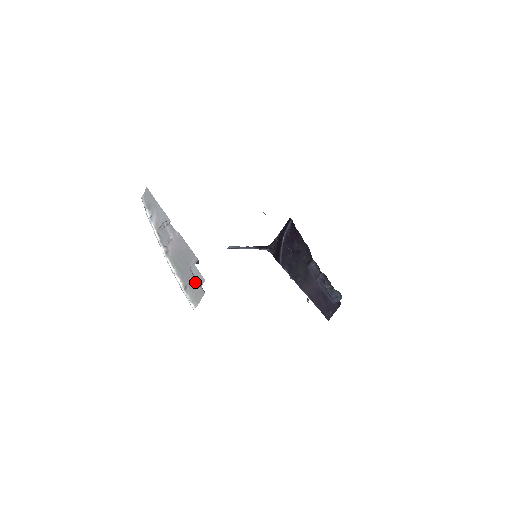
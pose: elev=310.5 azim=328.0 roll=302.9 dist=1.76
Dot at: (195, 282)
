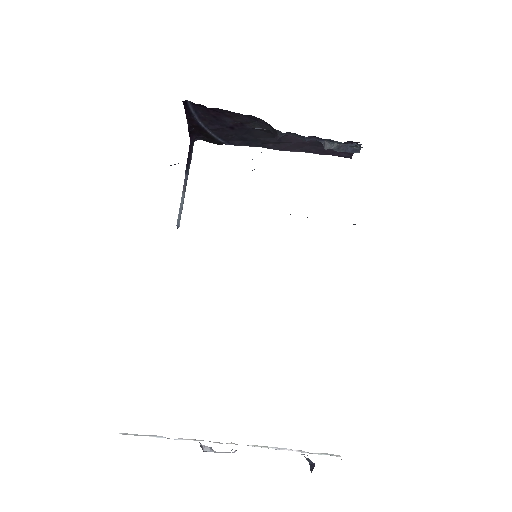
Dot at: occluded
